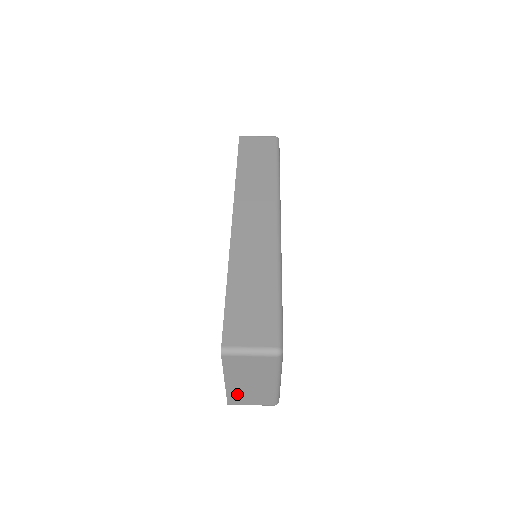
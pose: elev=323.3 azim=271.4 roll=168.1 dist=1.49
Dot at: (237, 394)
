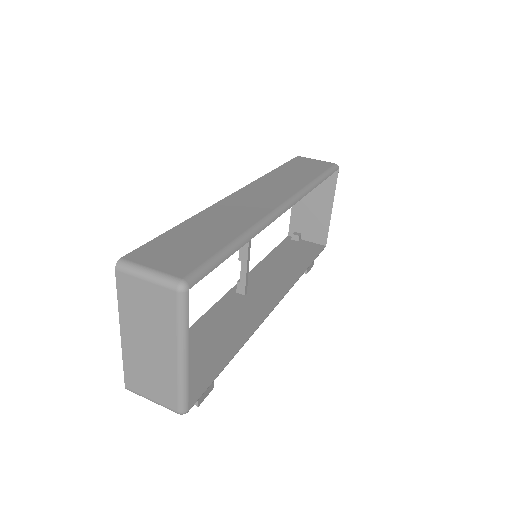
Dot at: (135, 367)
